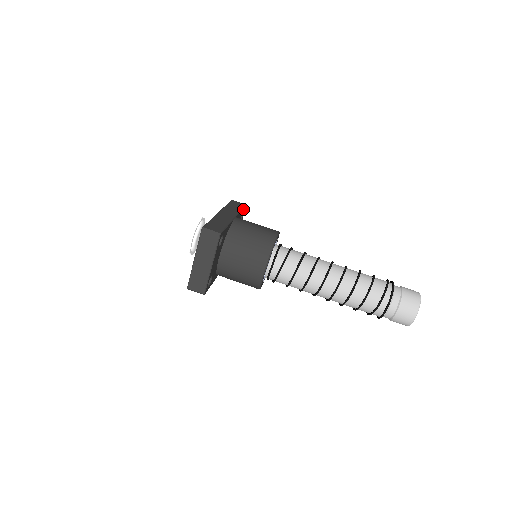
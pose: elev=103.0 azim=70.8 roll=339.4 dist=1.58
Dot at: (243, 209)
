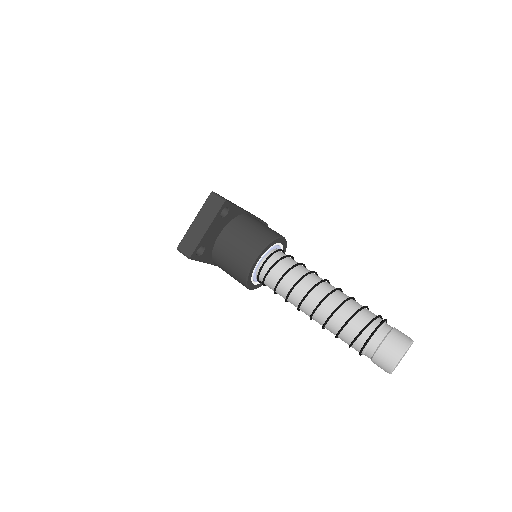
Dot at: occluded
